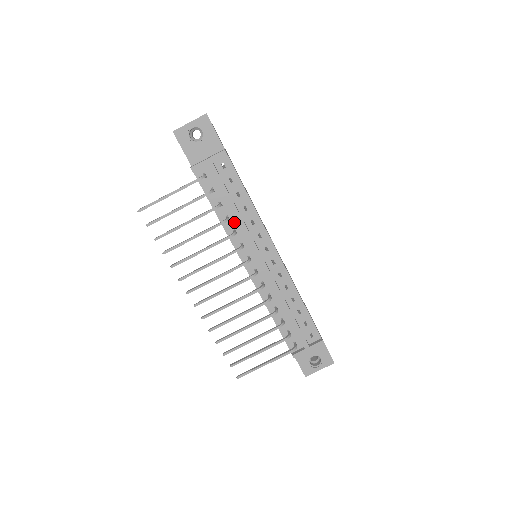
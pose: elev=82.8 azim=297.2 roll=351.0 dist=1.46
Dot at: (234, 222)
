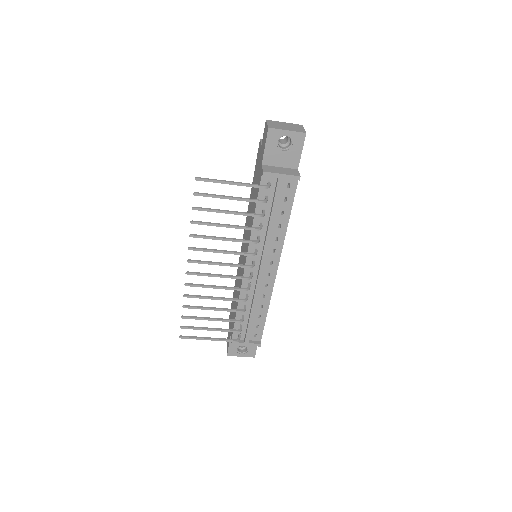
Dot at: (263, 230)
